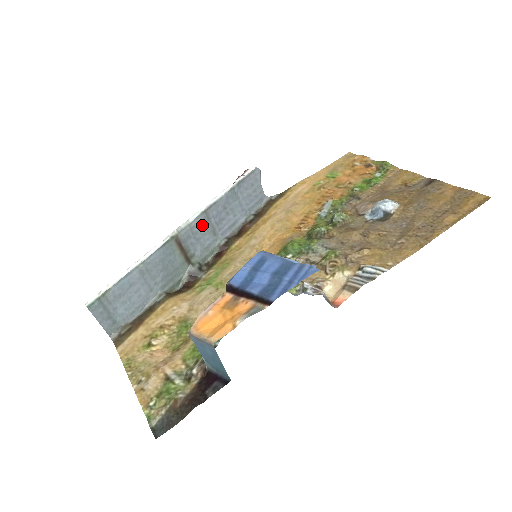
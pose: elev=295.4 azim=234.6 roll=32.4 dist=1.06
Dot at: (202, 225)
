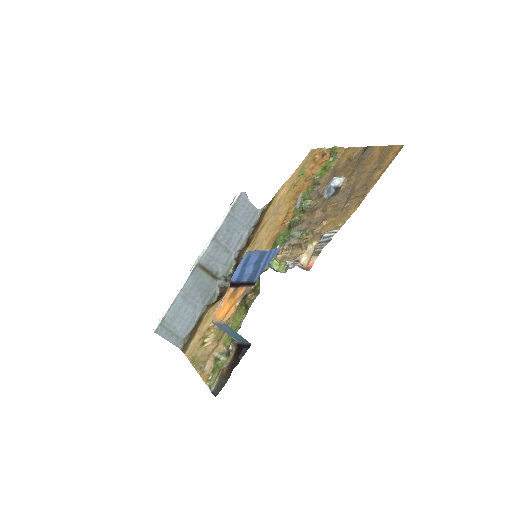
Dot at: (216, 249)
